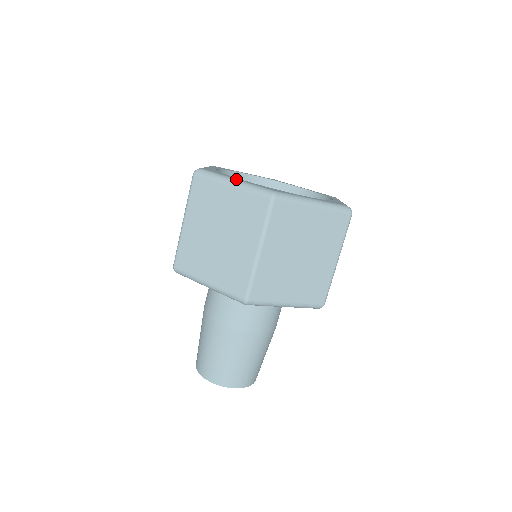
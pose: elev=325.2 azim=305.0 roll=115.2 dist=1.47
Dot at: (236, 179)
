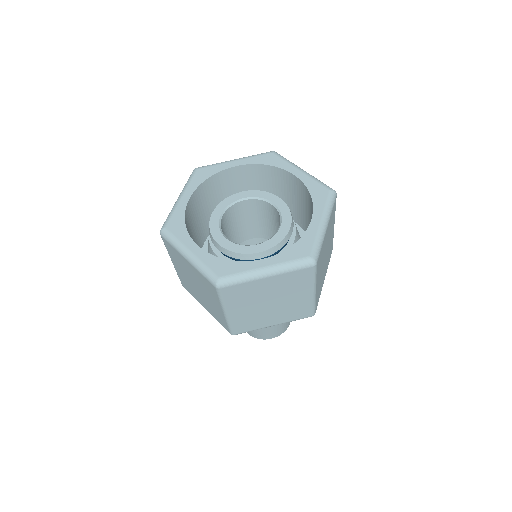
Dot at: (190, 252)
